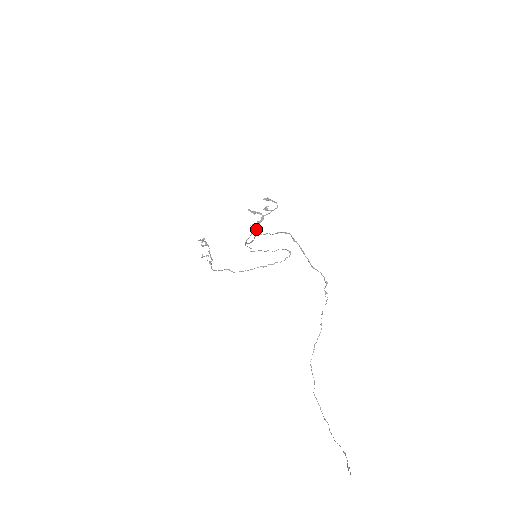
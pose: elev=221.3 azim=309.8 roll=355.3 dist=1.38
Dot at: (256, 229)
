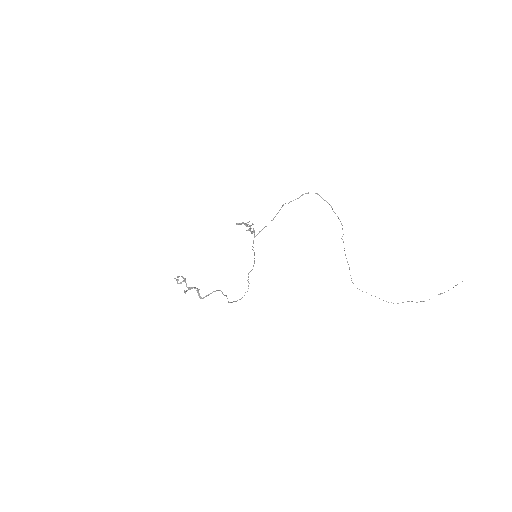
Dot at: (252, 232)
